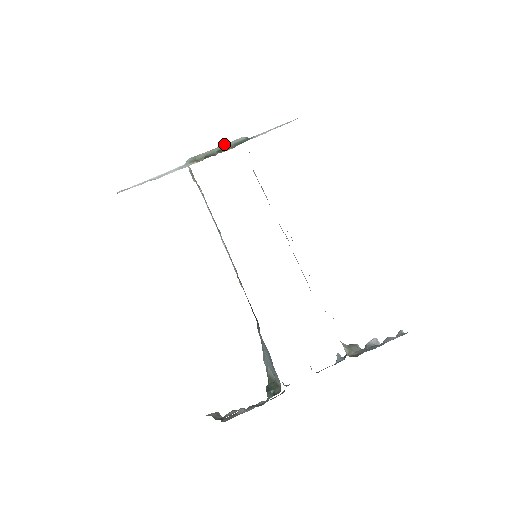
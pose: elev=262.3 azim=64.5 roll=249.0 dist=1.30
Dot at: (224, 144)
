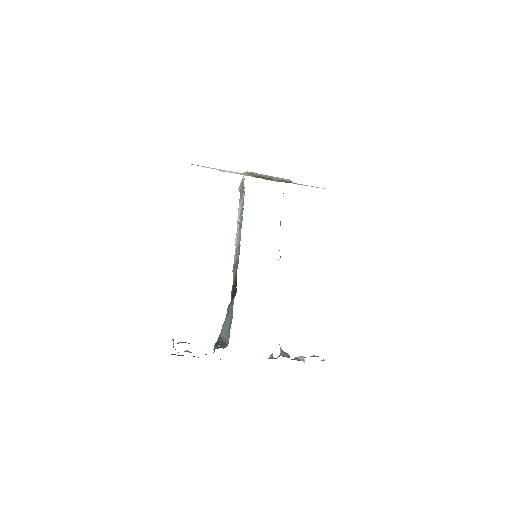
Dot at: occluded
